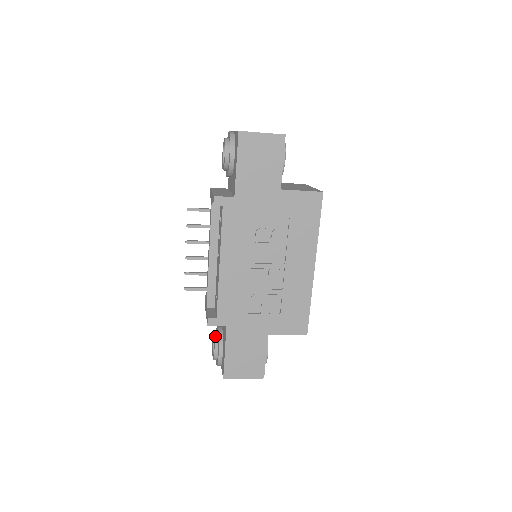
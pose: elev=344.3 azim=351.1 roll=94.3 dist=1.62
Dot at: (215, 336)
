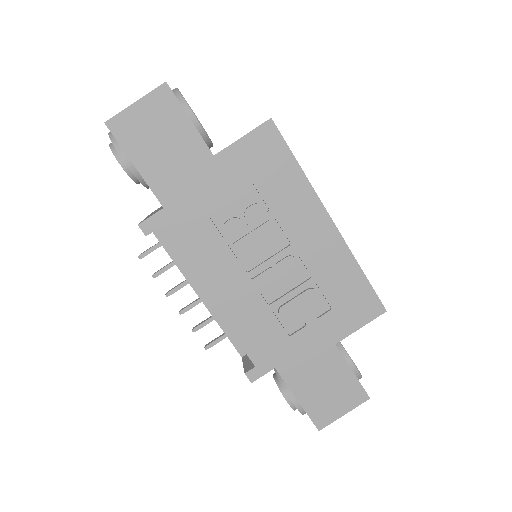
Dot at: (276, 382)
